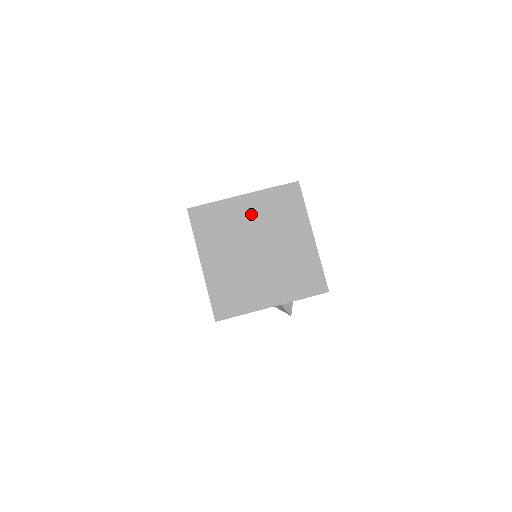
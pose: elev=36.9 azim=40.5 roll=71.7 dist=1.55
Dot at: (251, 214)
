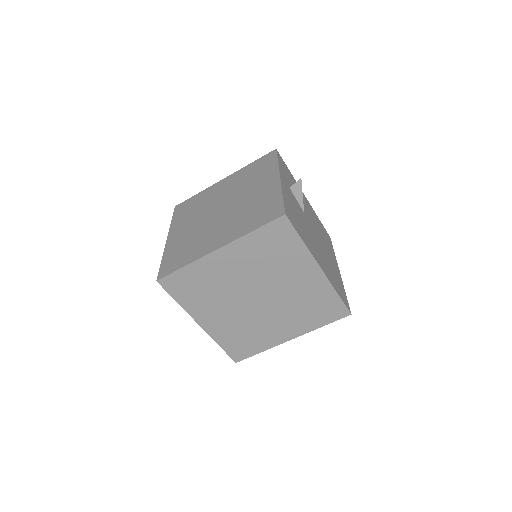
Dot at: (236, 267)
